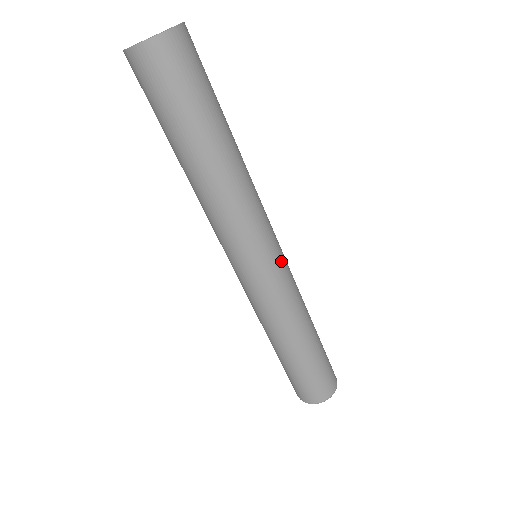
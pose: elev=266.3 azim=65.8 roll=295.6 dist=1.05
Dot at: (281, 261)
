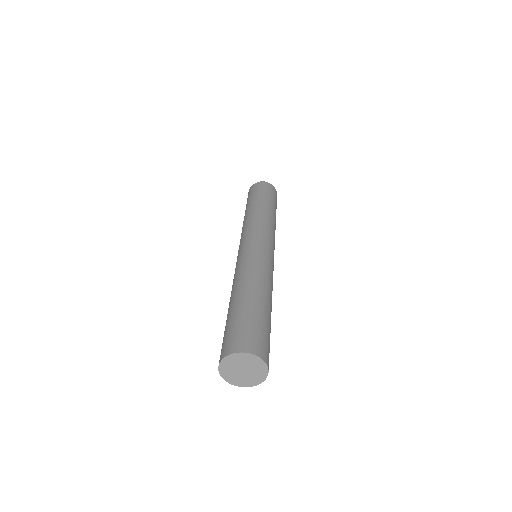
Dot at: occluded
